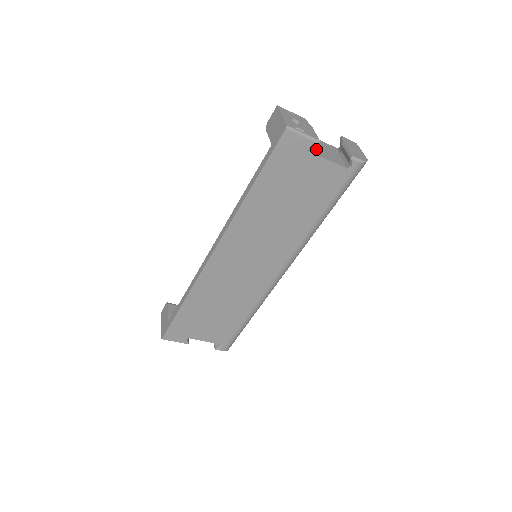
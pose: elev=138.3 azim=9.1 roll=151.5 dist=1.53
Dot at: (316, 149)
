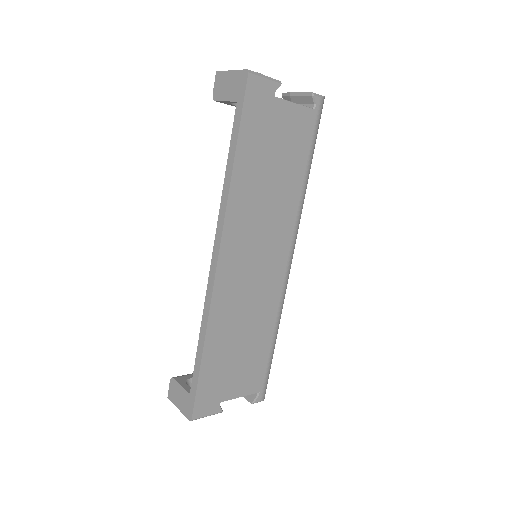
Dot at: occluded
